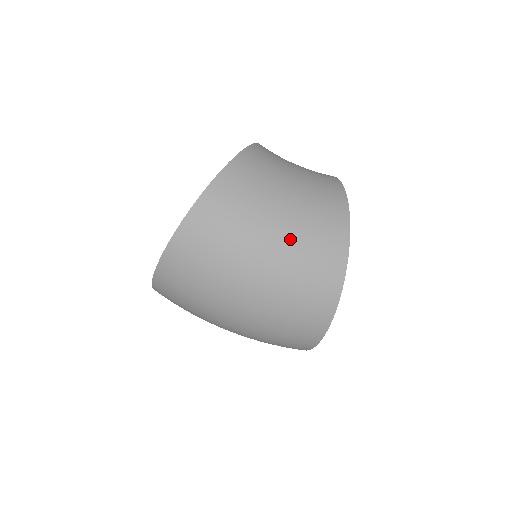
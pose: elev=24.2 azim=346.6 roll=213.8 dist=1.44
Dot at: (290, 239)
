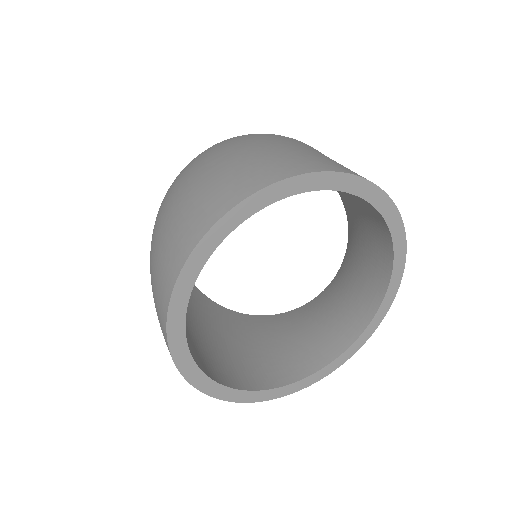
Dot at: (293, 149)
